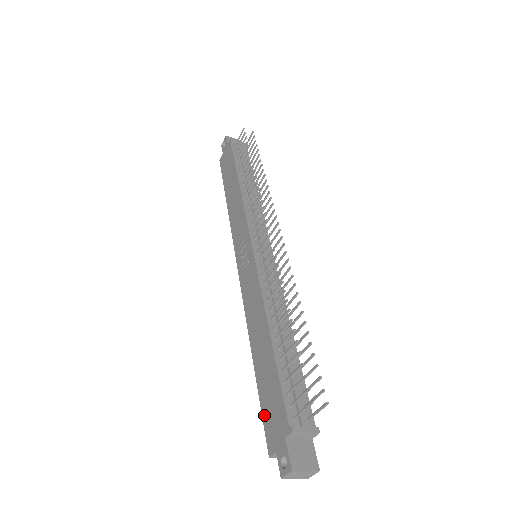
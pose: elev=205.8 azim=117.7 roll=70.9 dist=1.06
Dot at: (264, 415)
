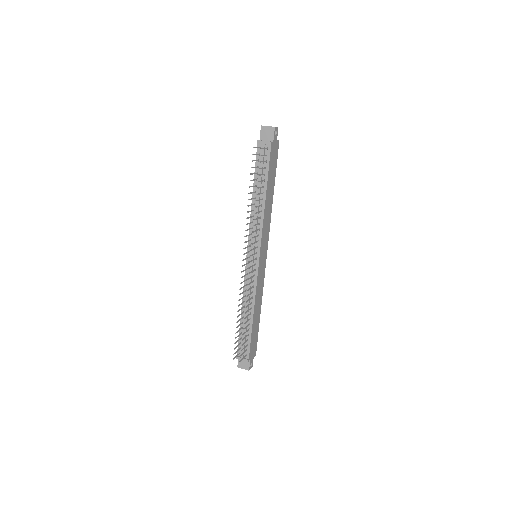
Dot at: occluded
